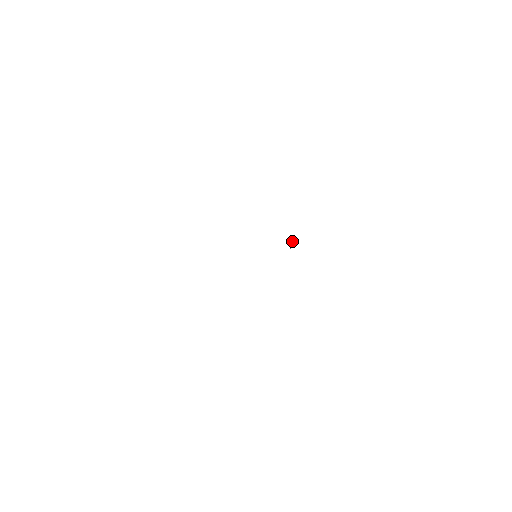
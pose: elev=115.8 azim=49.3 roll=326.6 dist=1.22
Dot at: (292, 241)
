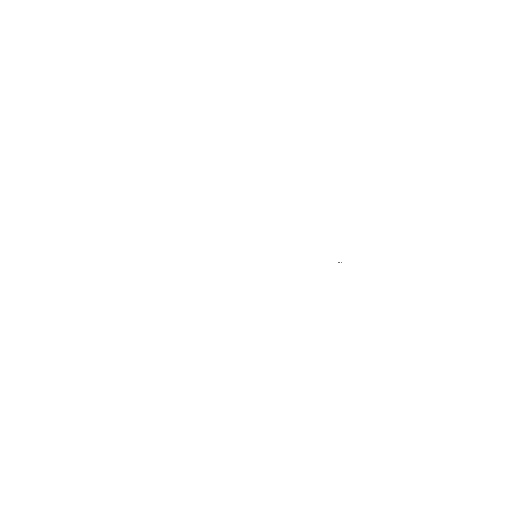
Dot at: occluded
